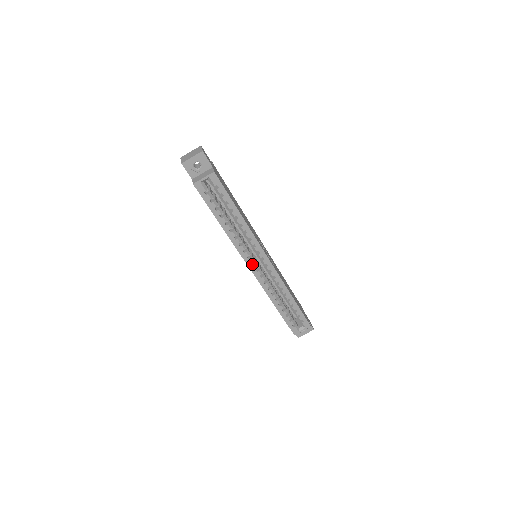
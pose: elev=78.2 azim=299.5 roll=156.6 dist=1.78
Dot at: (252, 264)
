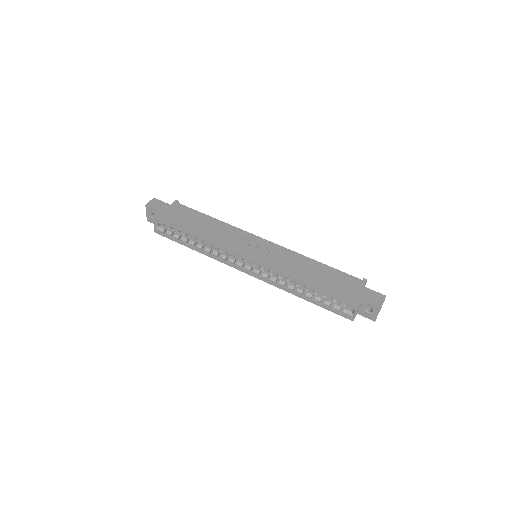
Dot at: (246, 268)
